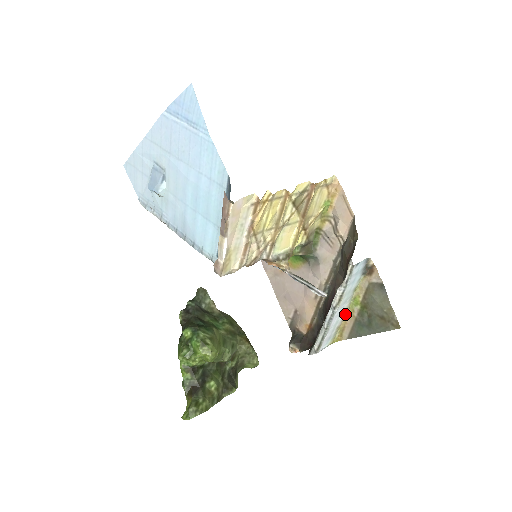
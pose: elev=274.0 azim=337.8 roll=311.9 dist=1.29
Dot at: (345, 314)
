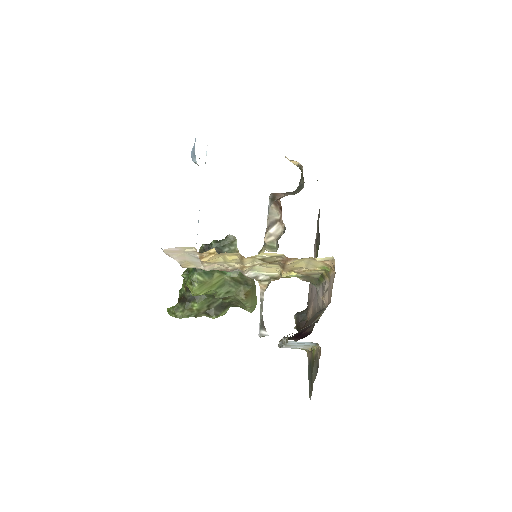
Dot at: (307, 348)
